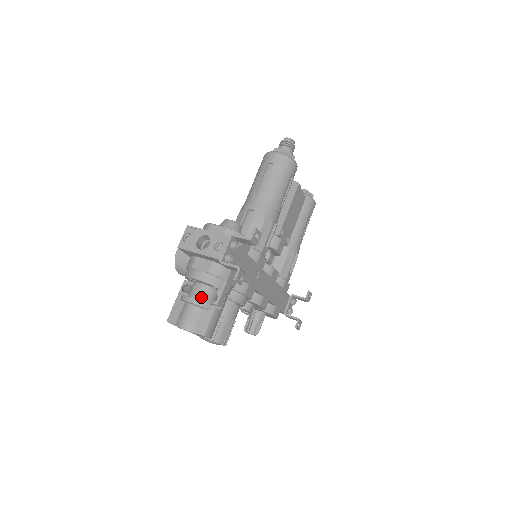
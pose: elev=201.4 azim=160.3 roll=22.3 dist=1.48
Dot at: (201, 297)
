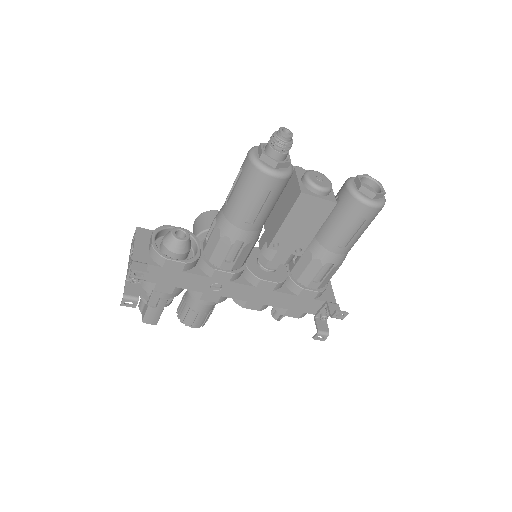
Dot at: occluded
